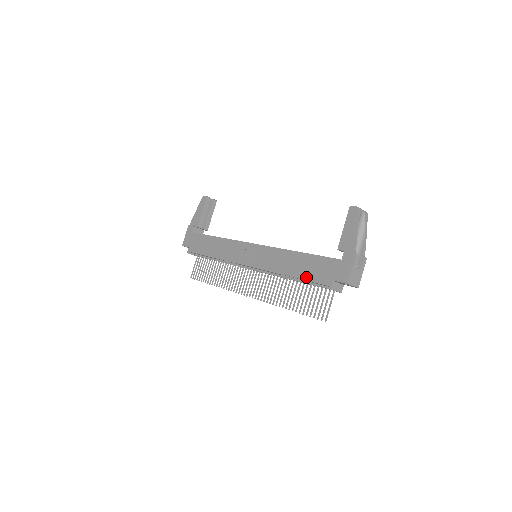
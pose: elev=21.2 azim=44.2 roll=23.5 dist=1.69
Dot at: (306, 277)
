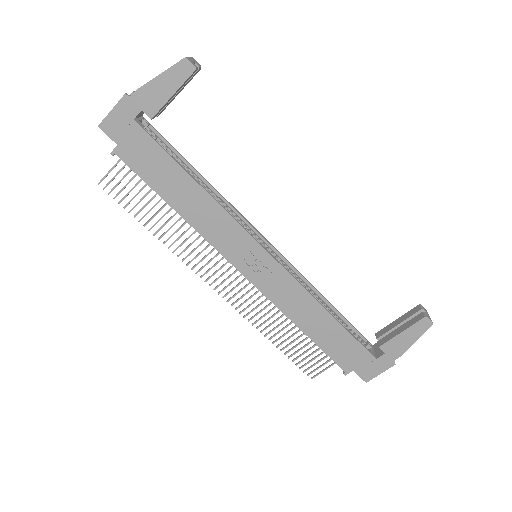
Dot at: (324, 347)
